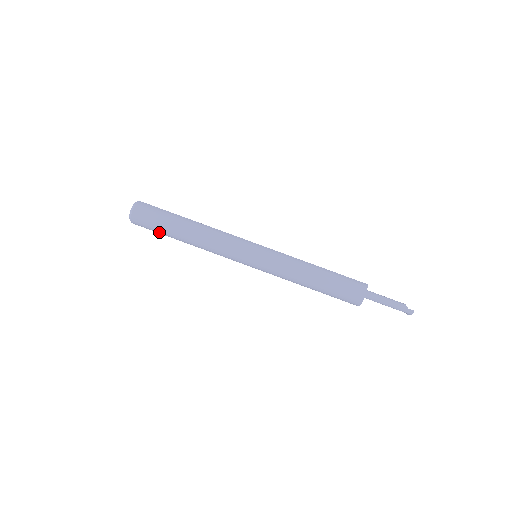
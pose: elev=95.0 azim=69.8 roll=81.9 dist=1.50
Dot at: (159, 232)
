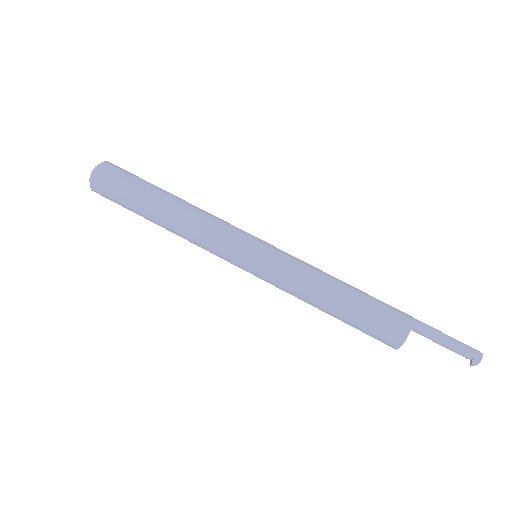
Dot at: (129, 192)
